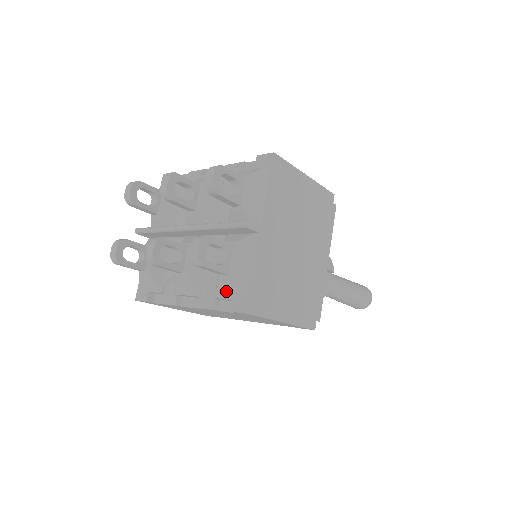
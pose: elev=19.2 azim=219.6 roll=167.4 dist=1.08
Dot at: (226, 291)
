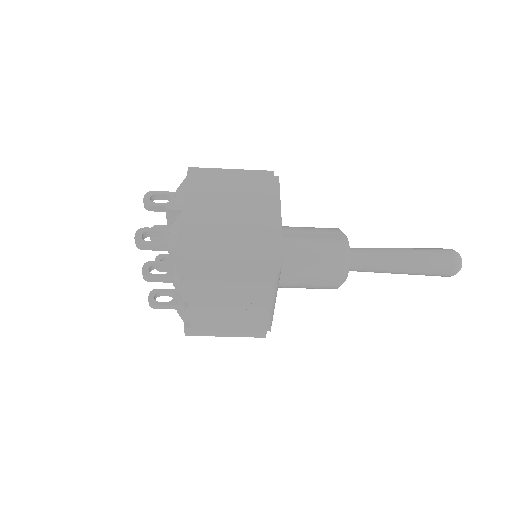
Dot at: occluded
